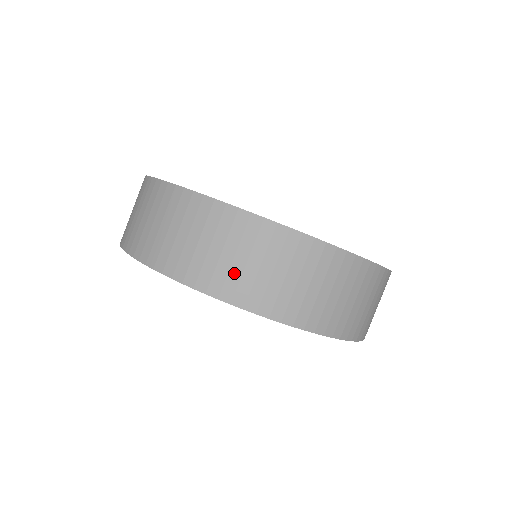
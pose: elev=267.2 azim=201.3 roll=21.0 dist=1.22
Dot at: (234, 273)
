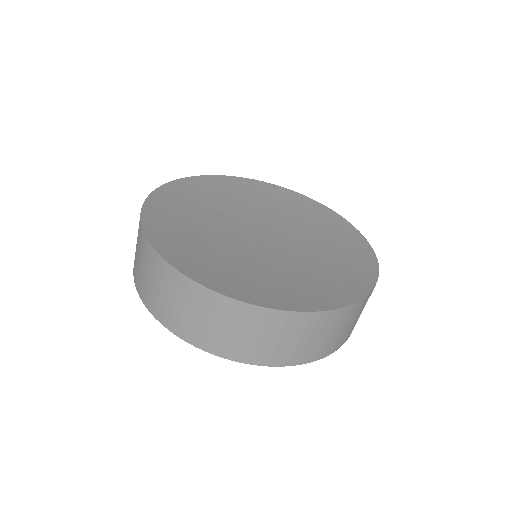
Dot at: (318, 346)
